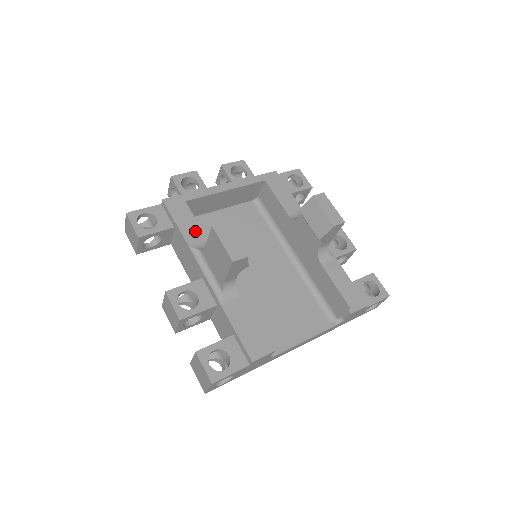
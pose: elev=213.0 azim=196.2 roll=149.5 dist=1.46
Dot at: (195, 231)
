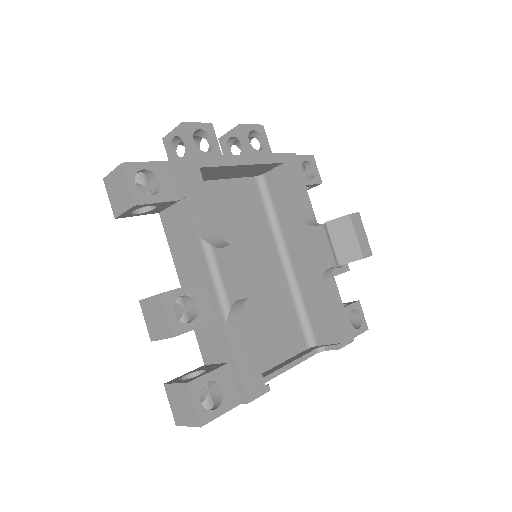
Dot at: (206, 214)
